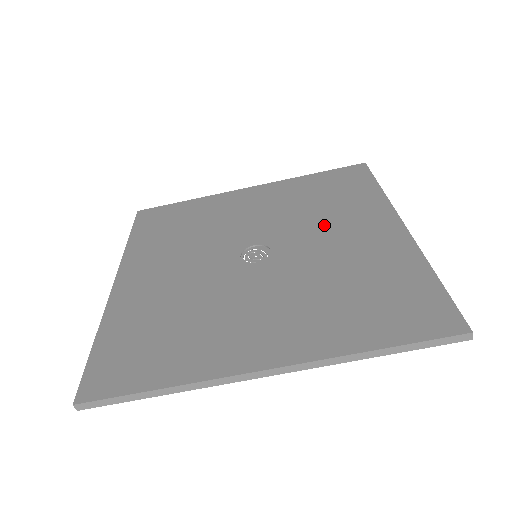
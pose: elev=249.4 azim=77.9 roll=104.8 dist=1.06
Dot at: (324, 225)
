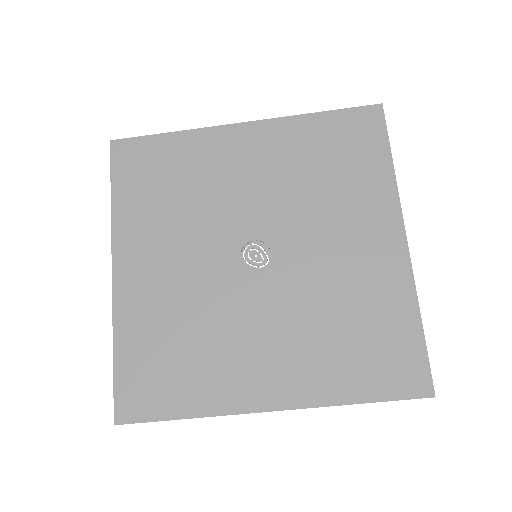
Dot at: (327, 222)
